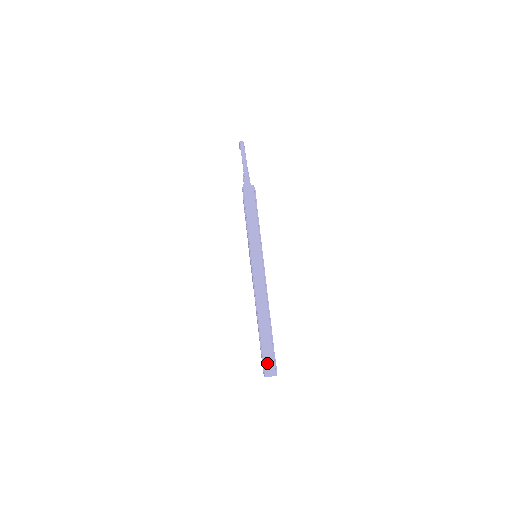
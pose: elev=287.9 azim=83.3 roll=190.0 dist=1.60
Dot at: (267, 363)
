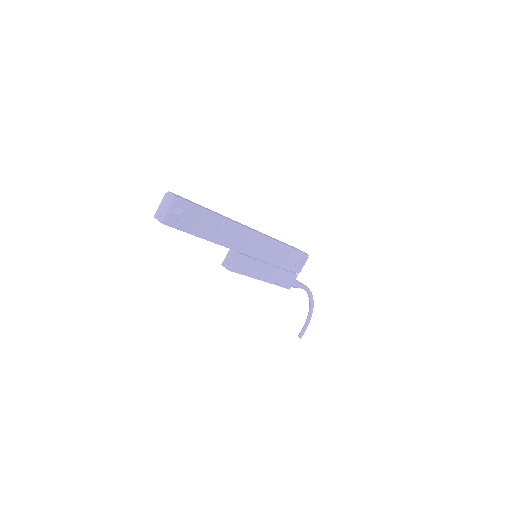
Dot at: (183, 198)
